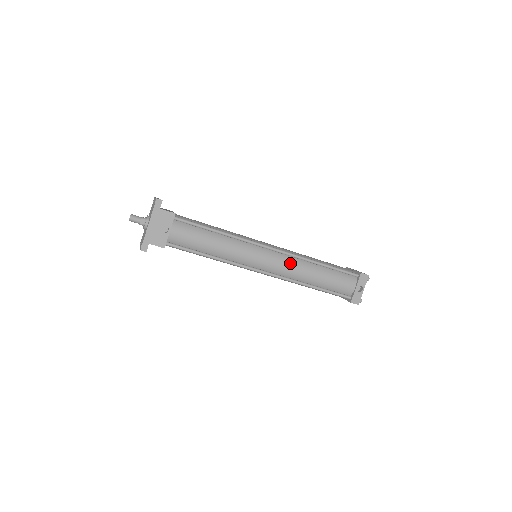
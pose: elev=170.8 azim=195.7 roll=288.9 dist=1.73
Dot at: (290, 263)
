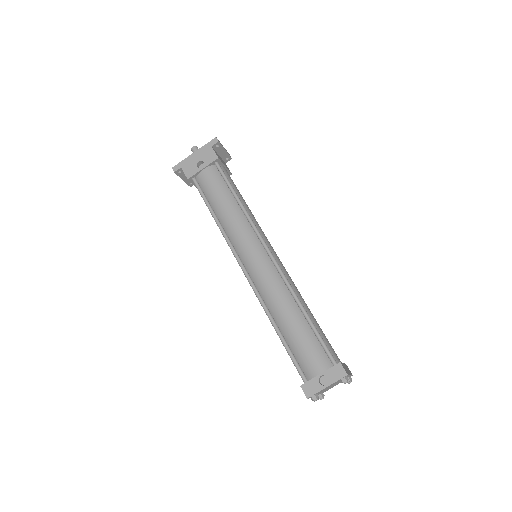
Dot at: (273, 280)
